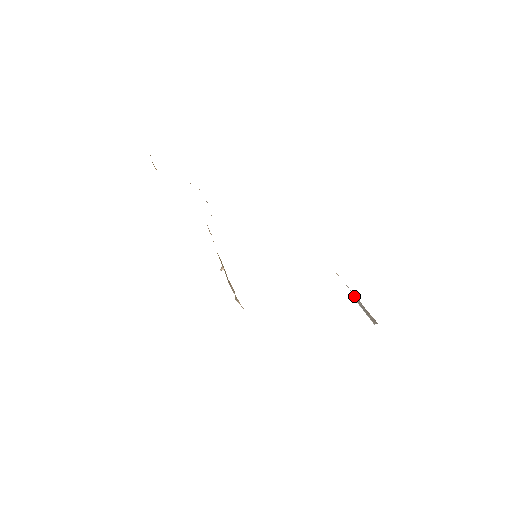
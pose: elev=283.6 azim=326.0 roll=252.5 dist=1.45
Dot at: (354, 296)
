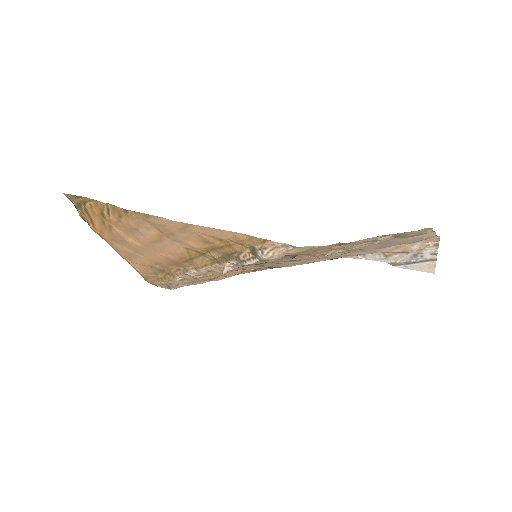
Dot at: (390, 264)
